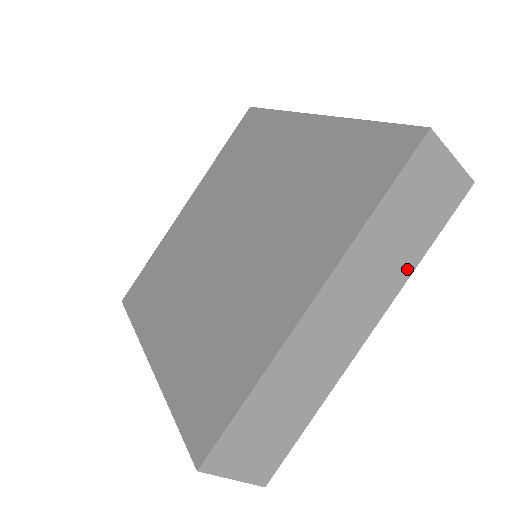
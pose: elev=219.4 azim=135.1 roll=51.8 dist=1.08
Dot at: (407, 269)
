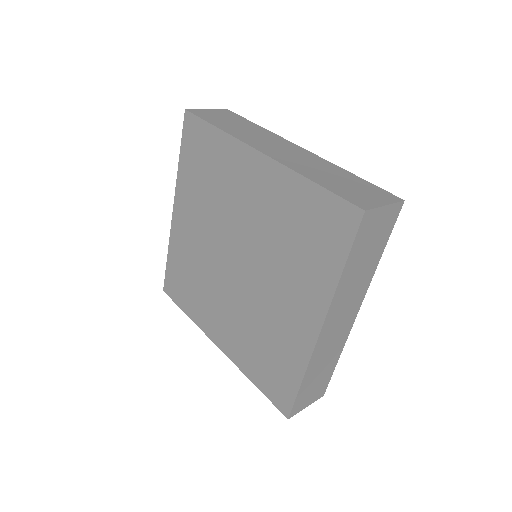
Dot at: occluded
